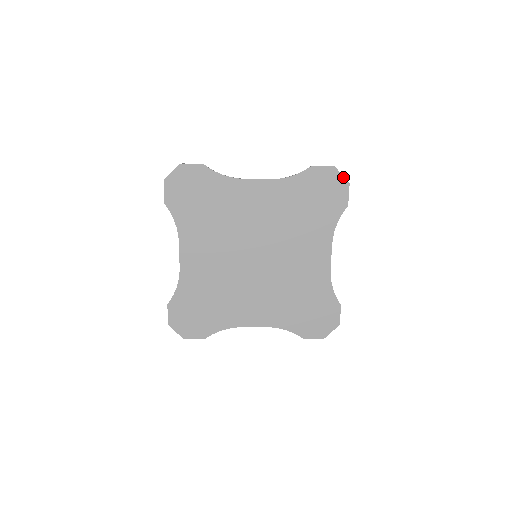
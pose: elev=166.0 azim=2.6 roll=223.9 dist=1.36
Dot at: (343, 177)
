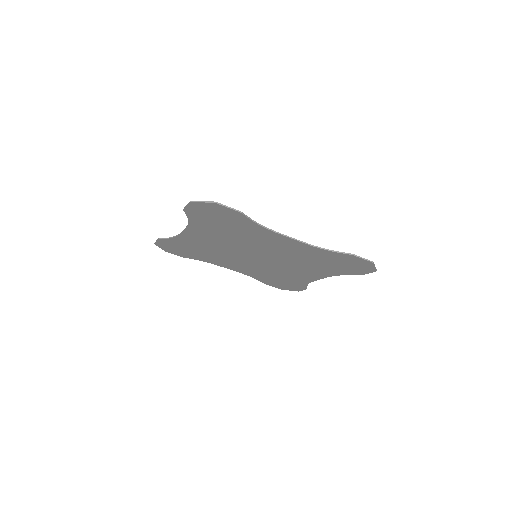
Dot at: (375, 268)
